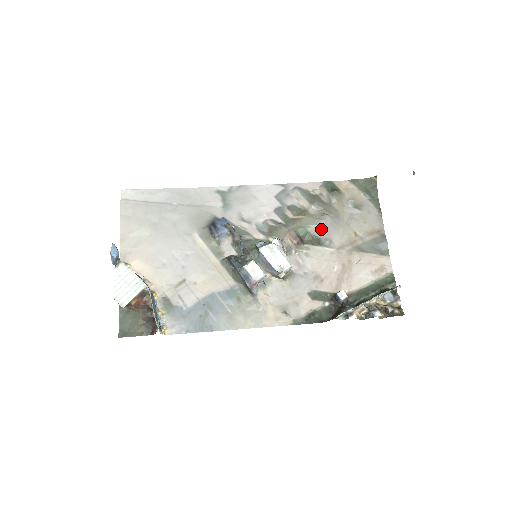
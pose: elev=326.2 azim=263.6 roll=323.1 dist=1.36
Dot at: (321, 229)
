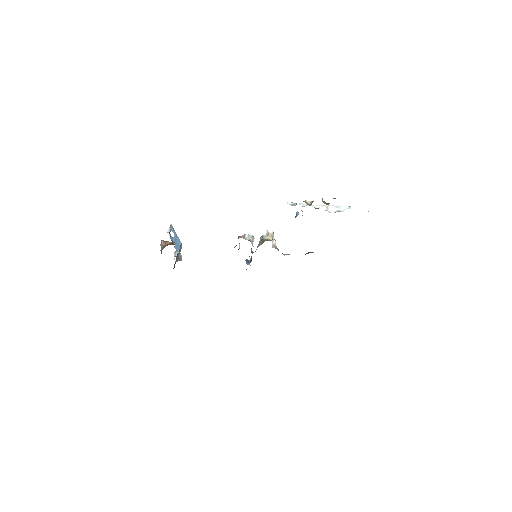
Dot at: occluded
